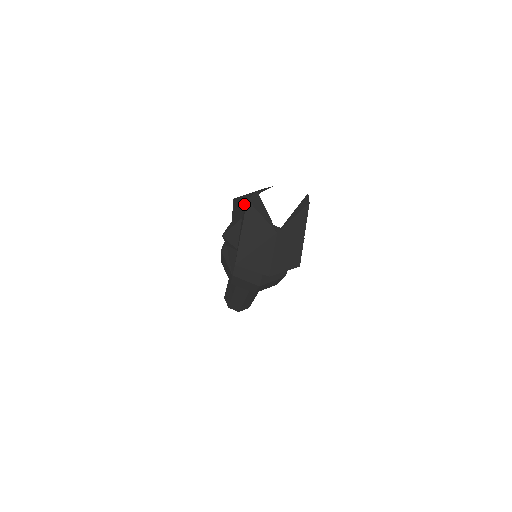
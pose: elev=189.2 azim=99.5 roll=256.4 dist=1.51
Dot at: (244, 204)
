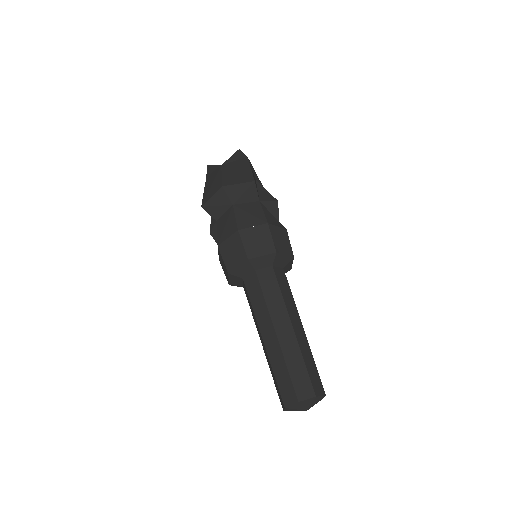
Dot at: occluded
